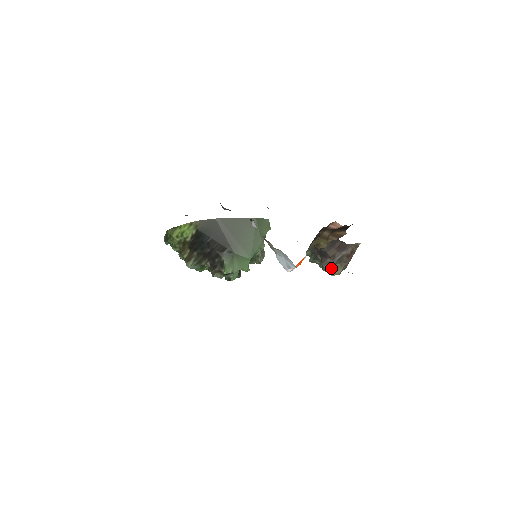
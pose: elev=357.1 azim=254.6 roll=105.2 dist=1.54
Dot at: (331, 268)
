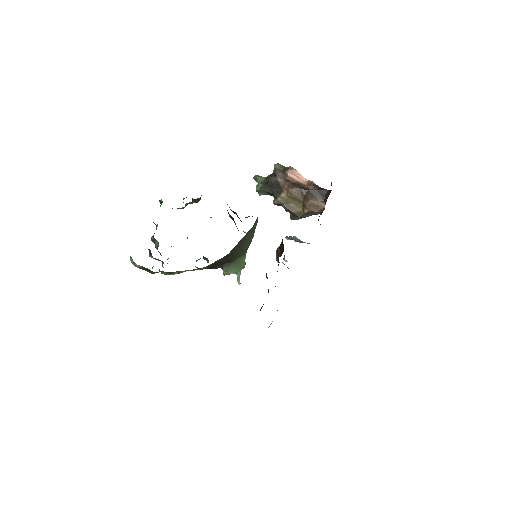
Dot at: occluded
